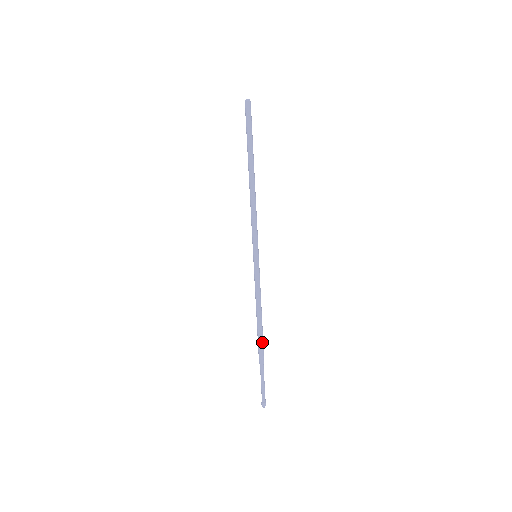
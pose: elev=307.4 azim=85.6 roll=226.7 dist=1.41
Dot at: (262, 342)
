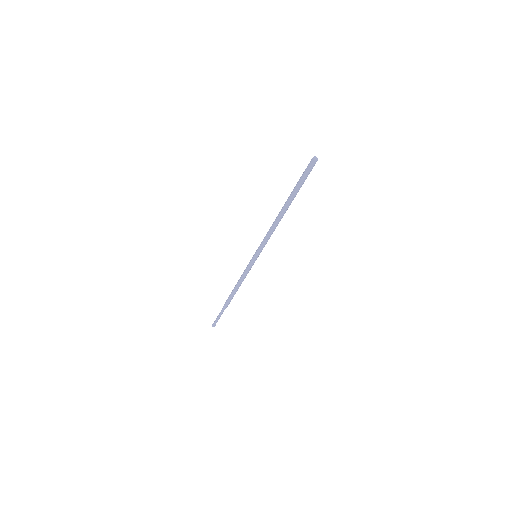
Dot at: occluded
